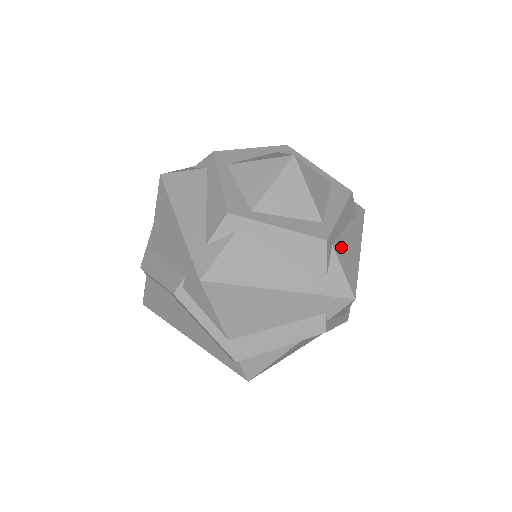
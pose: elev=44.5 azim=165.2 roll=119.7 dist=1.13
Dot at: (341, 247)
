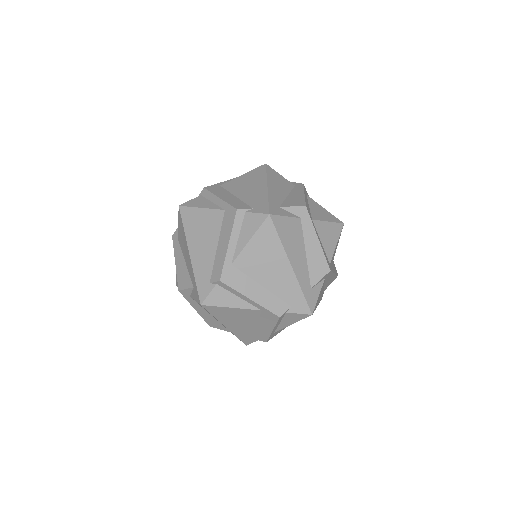
Dot at: occluded
